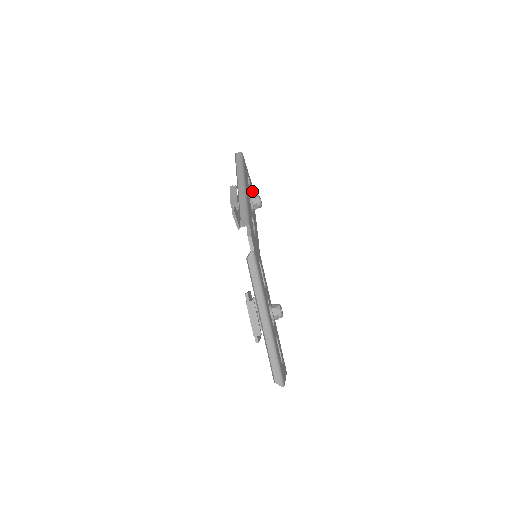
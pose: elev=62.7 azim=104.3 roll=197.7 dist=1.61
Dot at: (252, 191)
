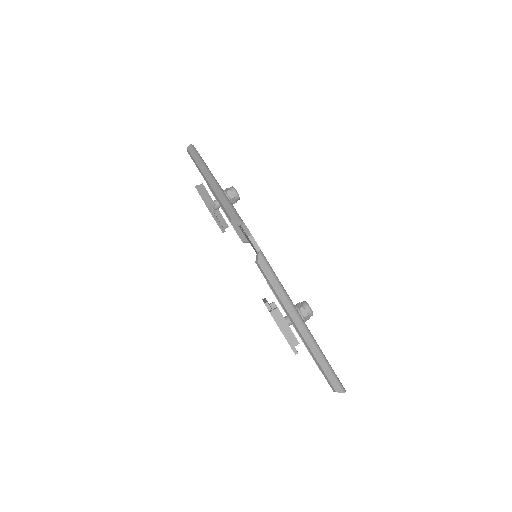
Dot at: occluded
